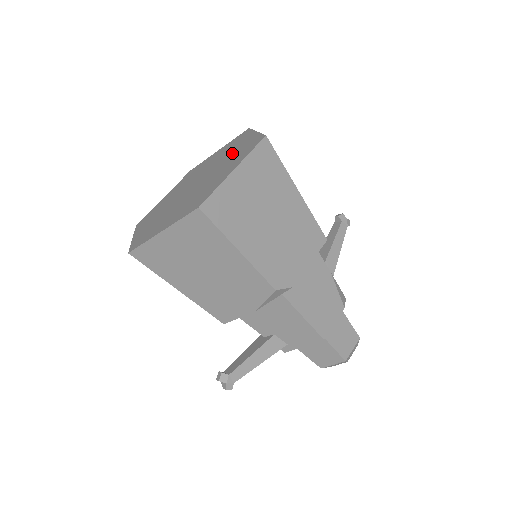
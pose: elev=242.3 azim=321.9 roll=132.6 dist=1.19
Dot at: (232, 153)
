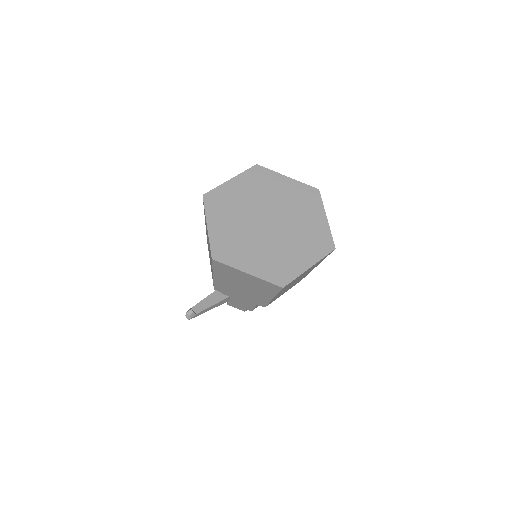
Dot at: (306, 223)
